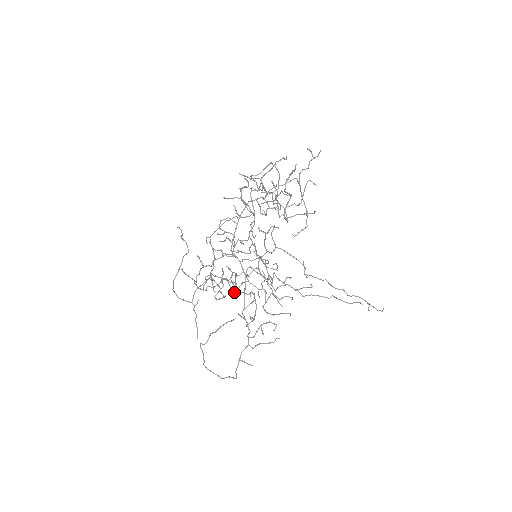
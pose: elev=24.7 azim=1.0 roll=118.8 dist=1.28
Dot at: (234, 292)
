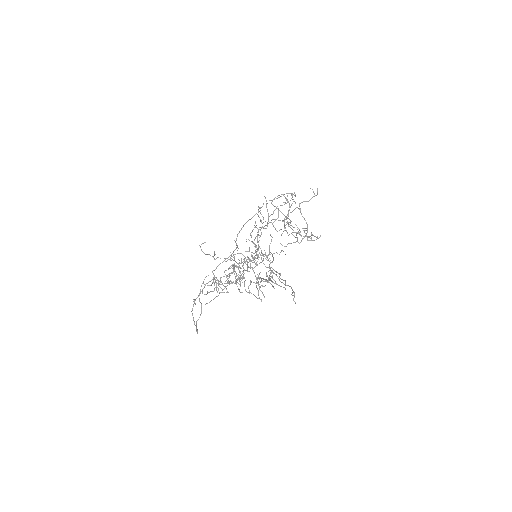
Dot at: occluded
